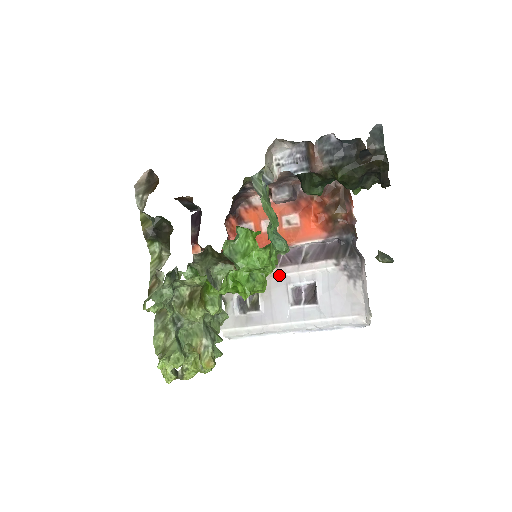
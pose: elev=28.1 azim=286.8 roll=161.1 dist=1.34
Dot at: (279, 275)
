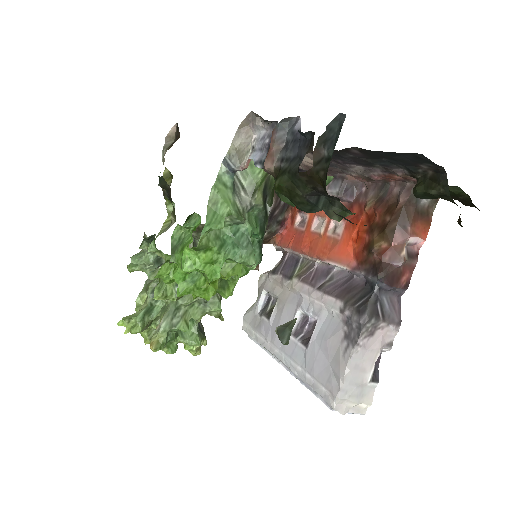
Dot at: (296, 290)
